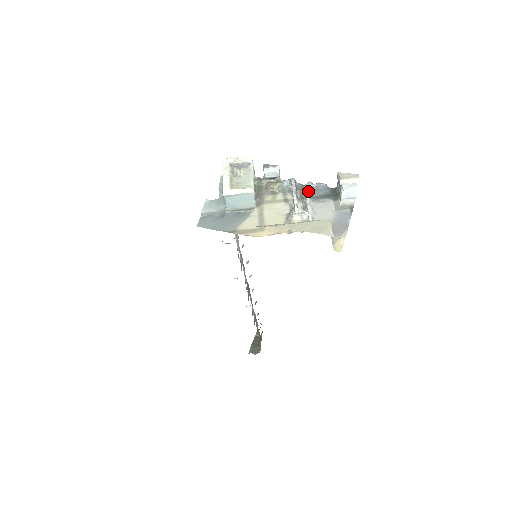
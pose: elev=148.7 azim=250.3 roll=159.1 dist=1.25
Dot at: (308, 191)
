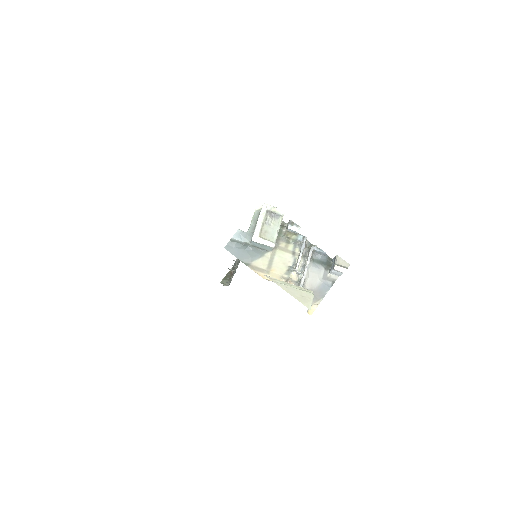
Dot at: (312, 254)
